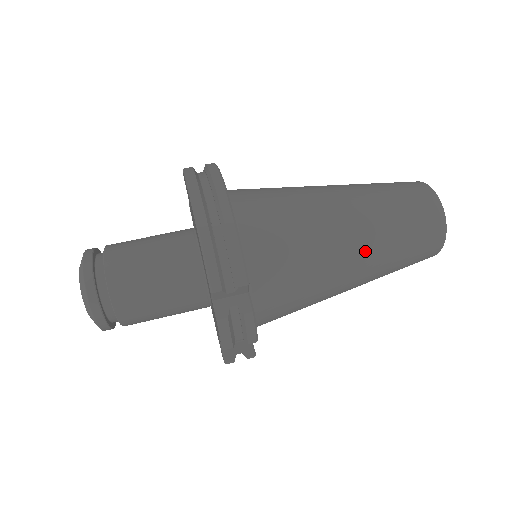
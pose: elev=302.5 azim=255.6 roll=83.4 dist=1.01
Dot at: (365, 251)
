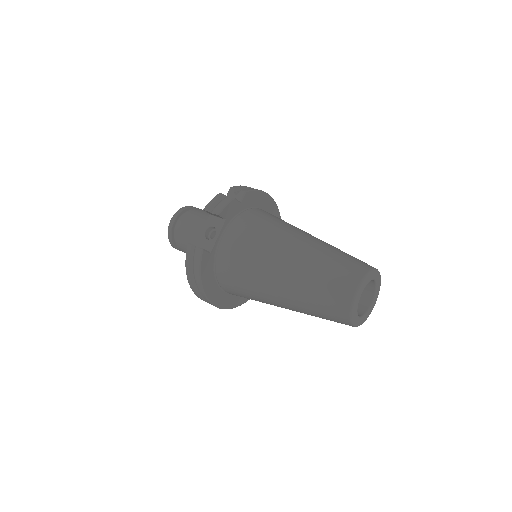
Dot at: (308, 243)
